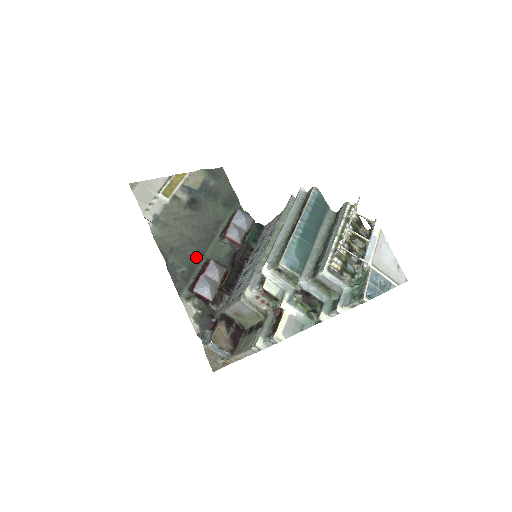
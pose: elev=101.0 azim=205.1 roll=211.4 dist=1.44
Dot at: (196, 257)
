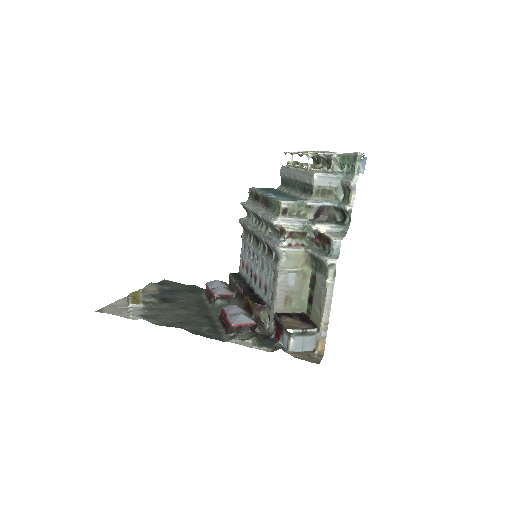
Dot at: (207, 319)
